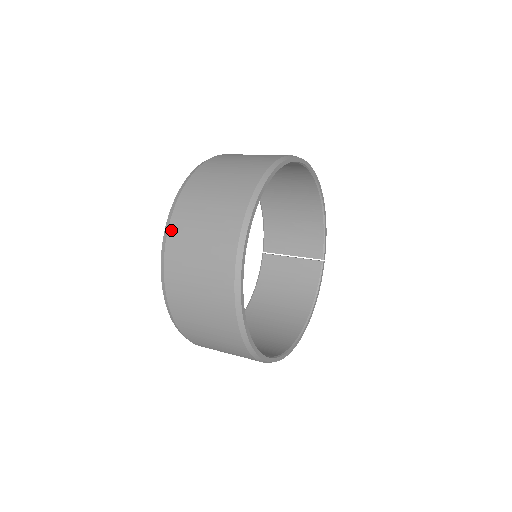
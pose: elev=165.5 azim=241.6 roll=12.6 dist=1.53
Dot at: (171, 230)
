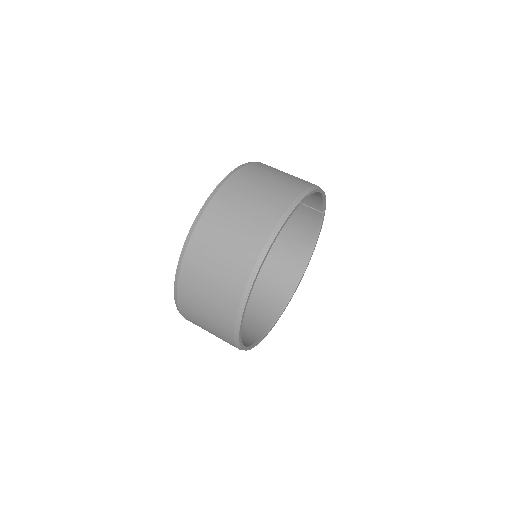
Dot at: (180, 305)
